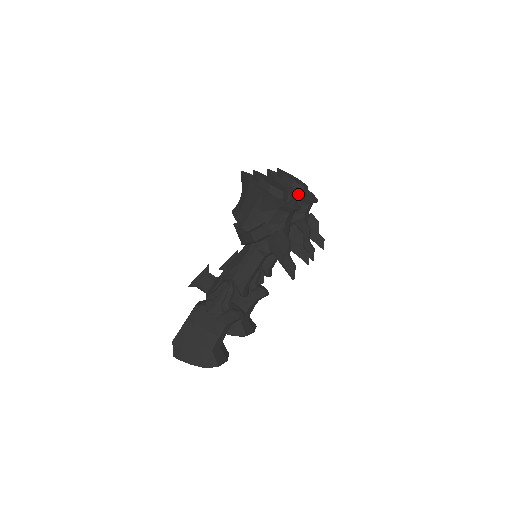
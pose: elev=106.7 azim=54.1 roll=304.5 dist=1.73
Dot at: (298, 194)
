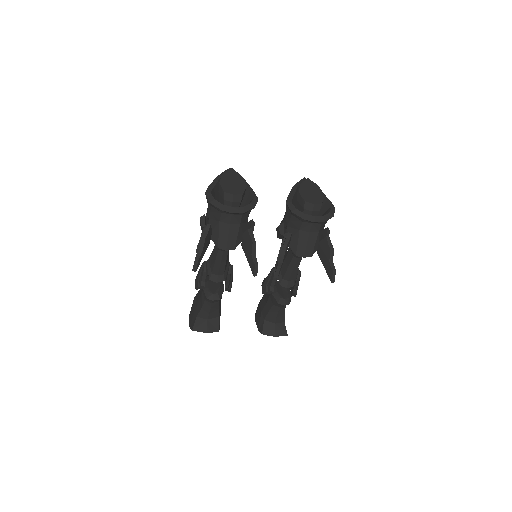
Dot at: (288, 206)
